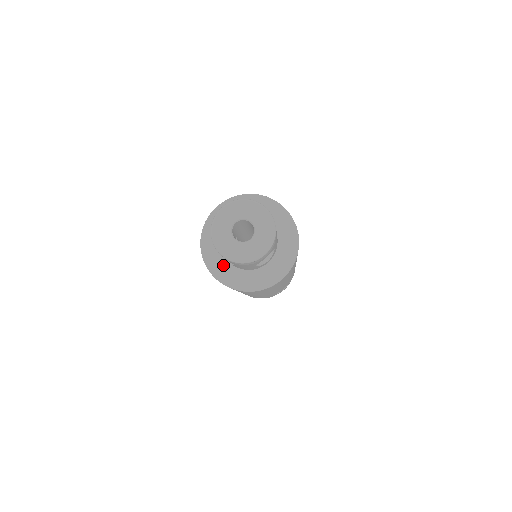
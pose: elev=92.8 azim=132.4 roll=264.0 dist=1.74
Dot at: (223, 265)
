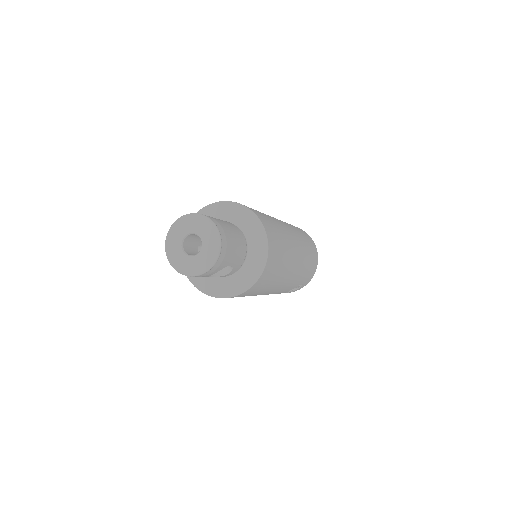
Dot at: occluded
